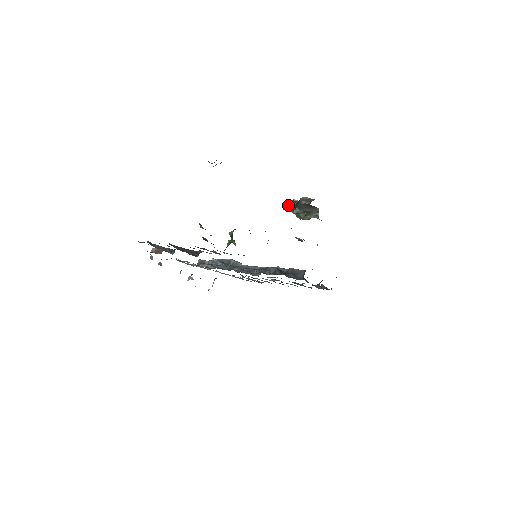
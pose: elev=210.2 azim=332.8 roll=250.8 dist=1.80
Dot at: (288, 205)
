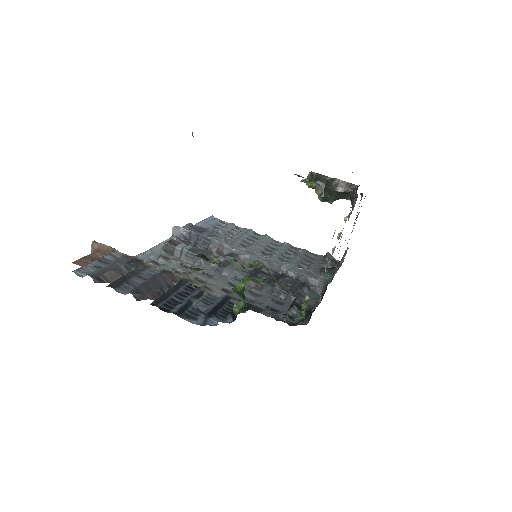
Dot at: (312, 184)
